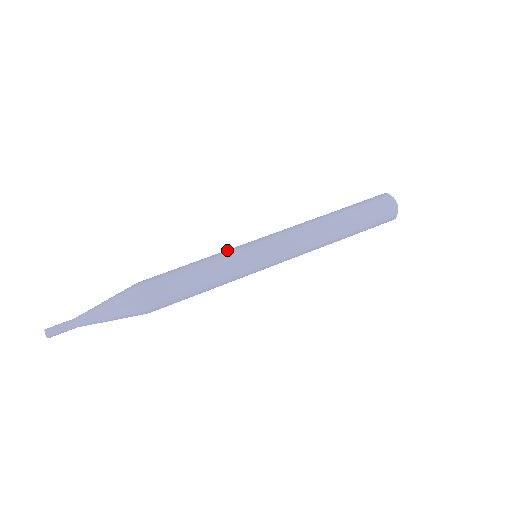
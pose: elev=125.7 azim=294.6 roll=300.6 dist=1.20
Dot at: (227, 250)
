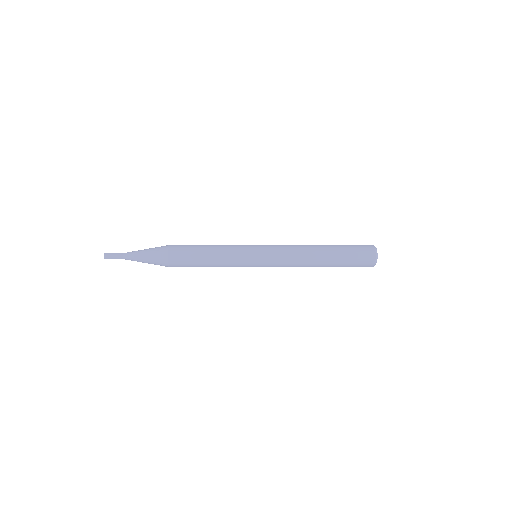
Dot at: occluded
